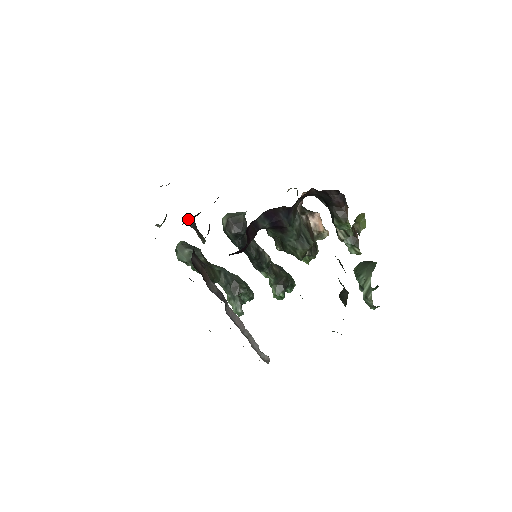
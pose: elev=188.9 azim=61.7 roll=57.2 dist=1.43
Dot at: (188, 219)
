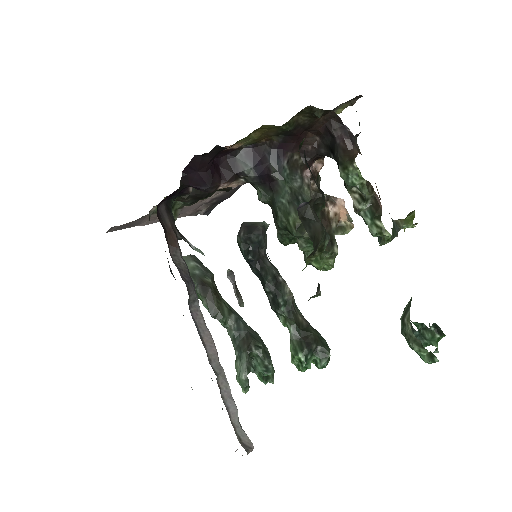
Dot at: occluded
